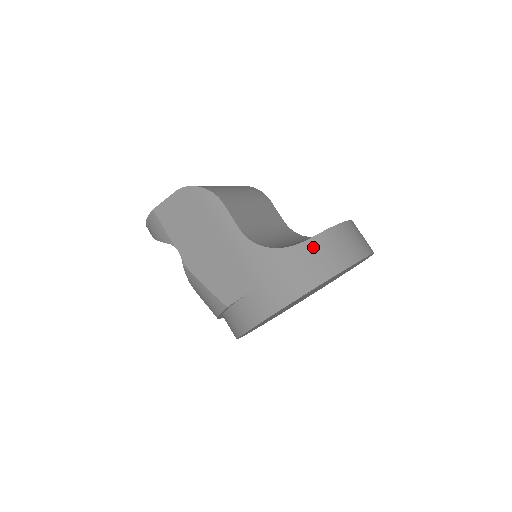
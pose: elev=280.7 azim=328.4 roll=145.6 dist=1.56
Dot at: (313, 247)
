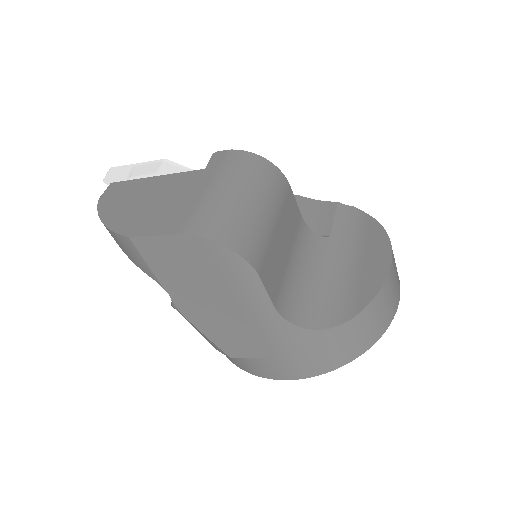
Dot at: (357, 324)
